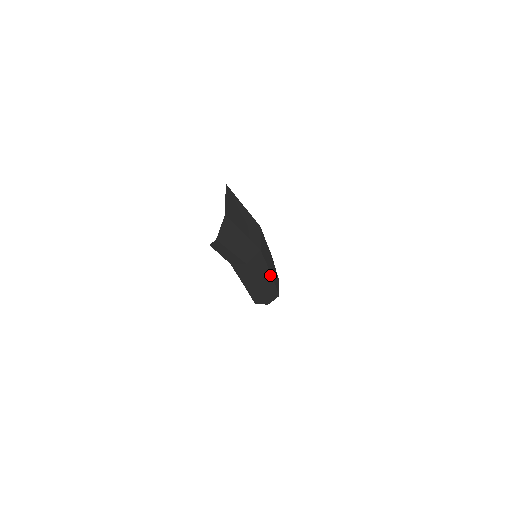
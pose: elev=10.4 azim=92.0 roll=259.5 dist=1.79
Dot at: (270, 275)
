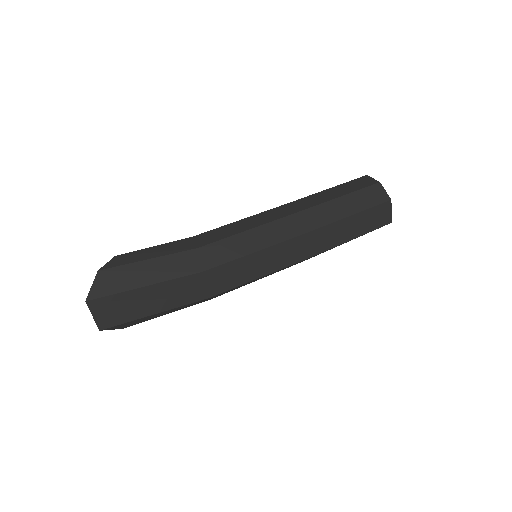
Dot at: (296, 262)
